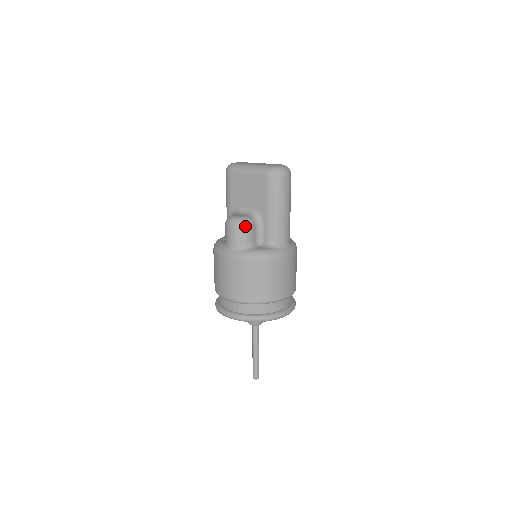
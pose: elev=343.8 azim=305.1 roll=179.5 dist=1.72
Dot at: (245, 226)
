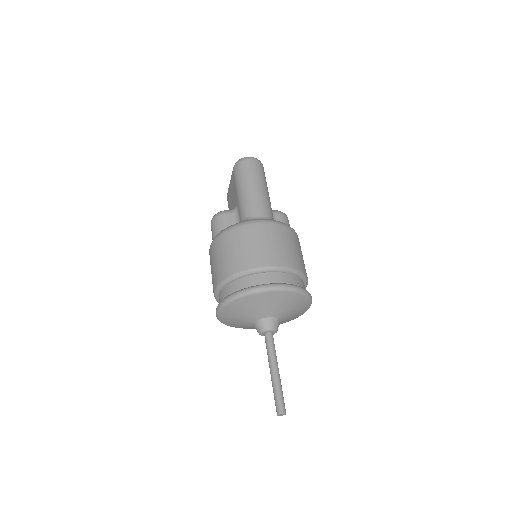
Dot at: (218, 215)
